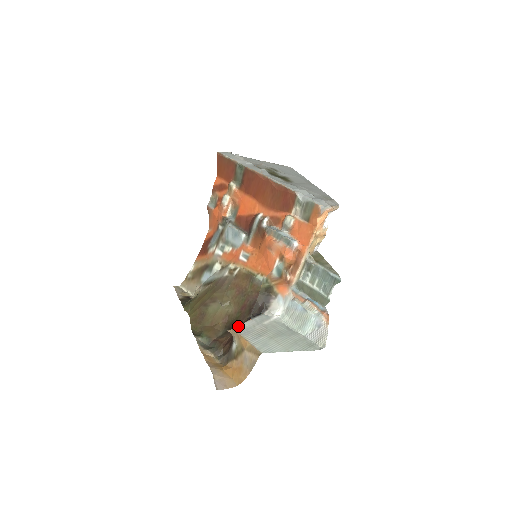
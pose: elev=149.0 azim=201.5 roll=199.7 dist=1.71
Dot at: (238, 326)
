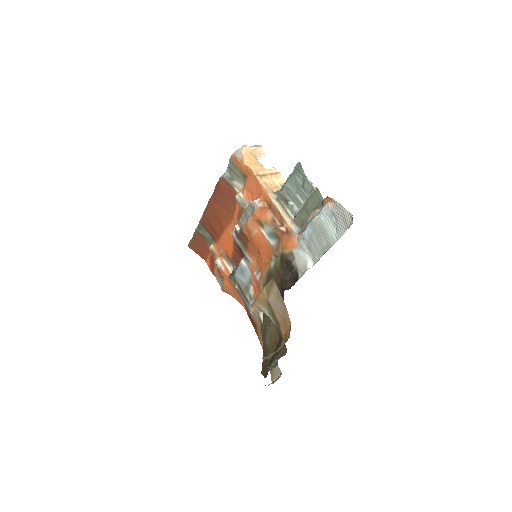
Dot at: occluded
